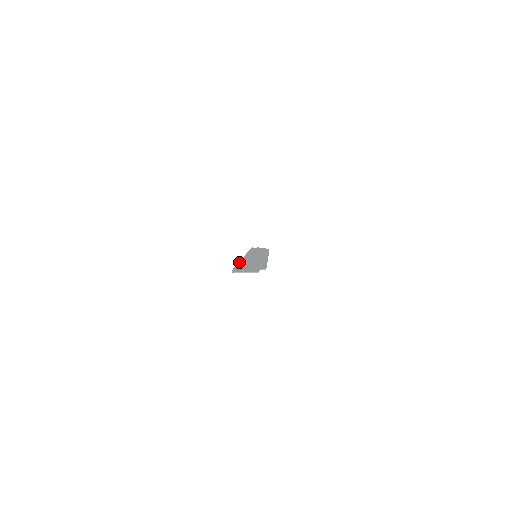
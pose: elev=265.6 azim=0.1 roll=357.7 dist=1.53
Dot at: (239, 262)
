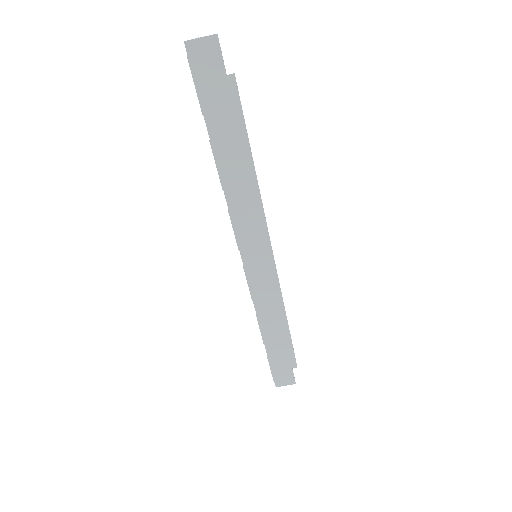
Dot at: (214, 155)
